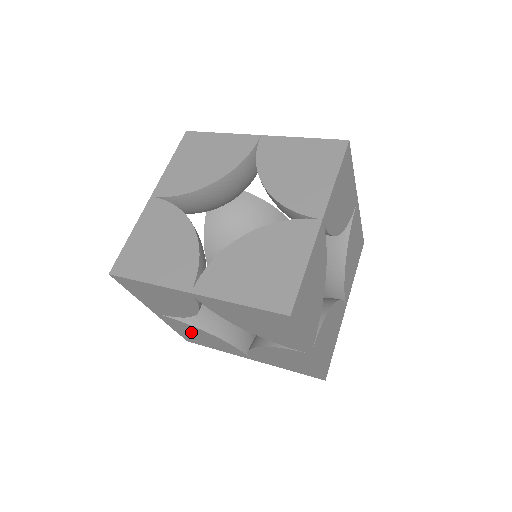
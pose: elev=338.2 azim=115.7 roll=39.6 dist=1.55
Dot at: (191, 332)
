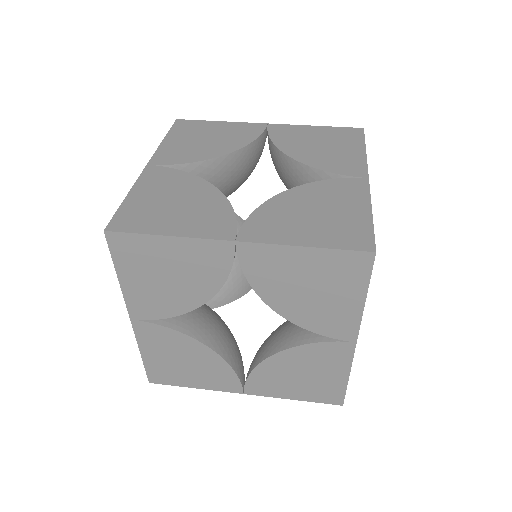
Dot at: occluded
